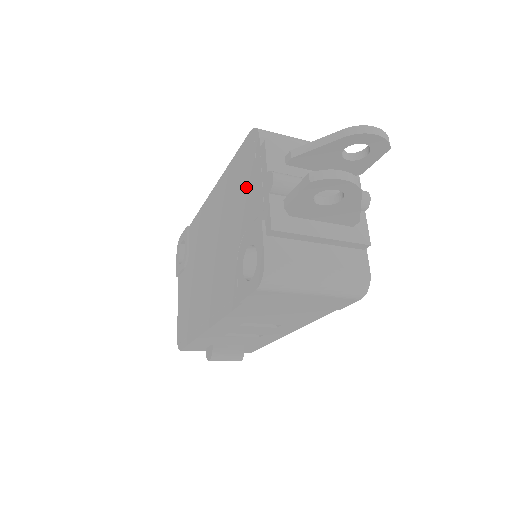
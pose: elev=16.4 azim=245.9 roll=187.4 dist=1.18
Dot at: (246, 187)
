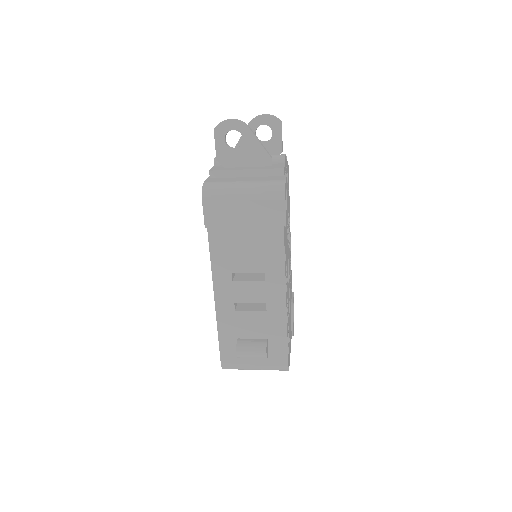
Dot at: occluded
